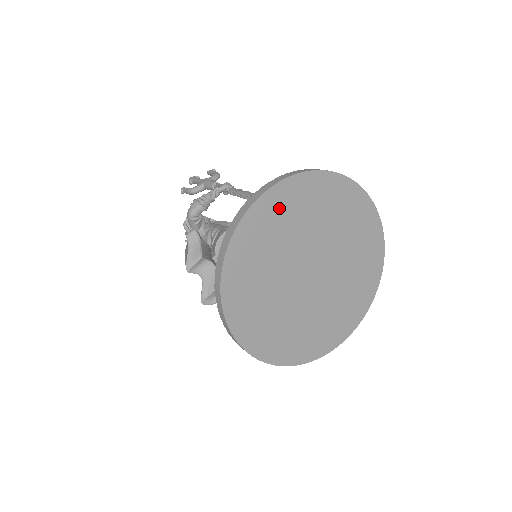
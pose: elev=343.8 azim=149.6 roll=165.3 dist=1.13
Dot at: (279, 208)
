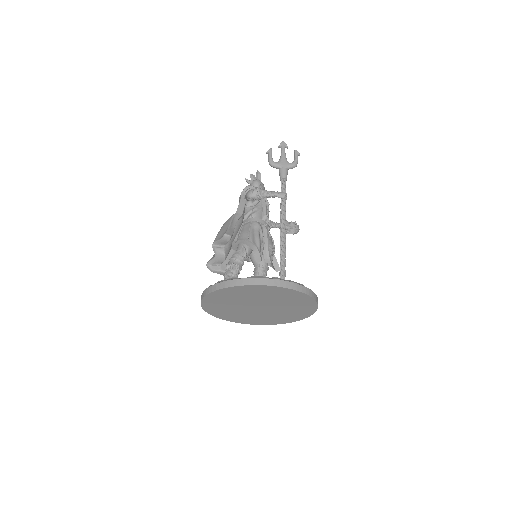
Dot at: (261, 290)
